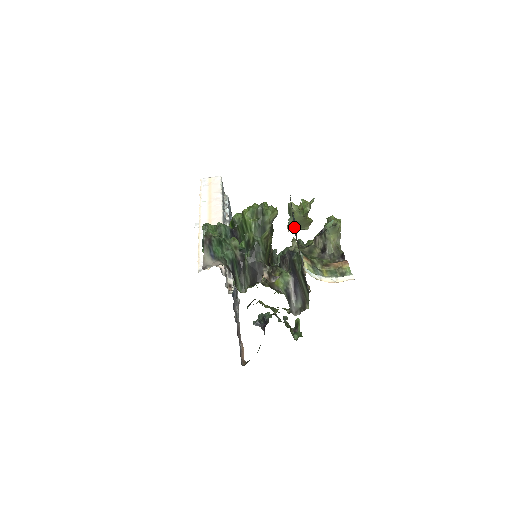
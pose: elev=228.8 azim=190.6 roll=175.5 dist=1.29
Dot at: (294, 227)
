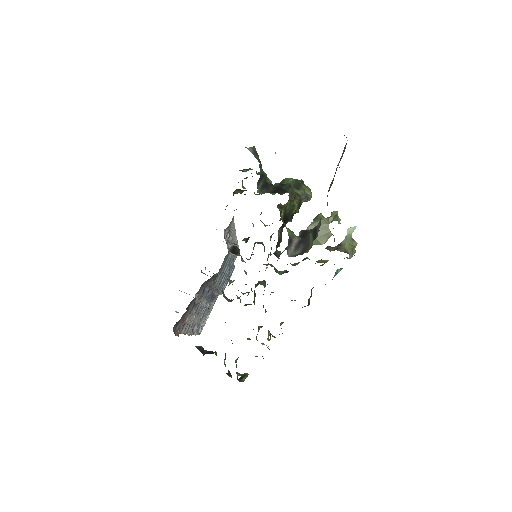
Dot at: occluded
